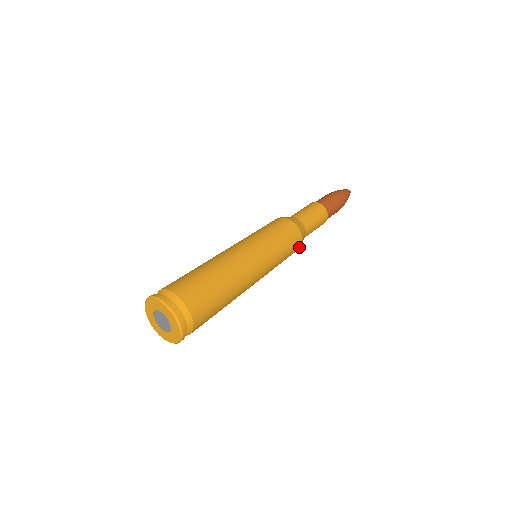
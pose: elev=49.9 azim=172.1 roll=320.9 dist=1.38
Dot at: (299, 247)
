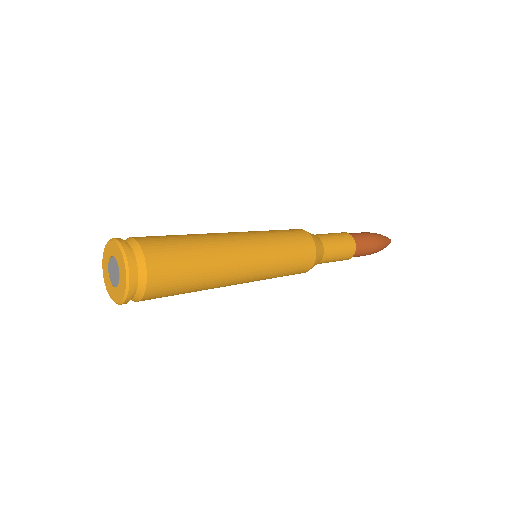
Dot at: (304, 272)
